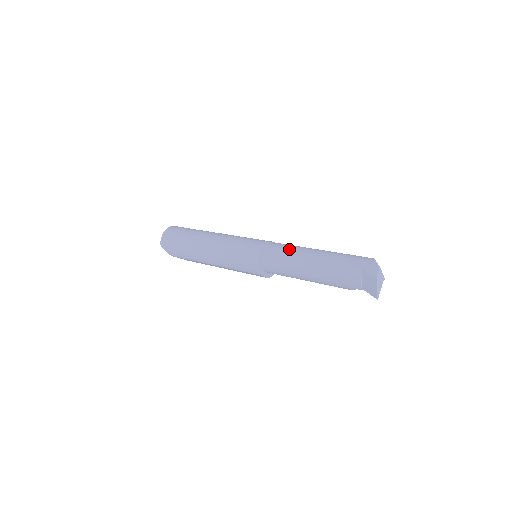
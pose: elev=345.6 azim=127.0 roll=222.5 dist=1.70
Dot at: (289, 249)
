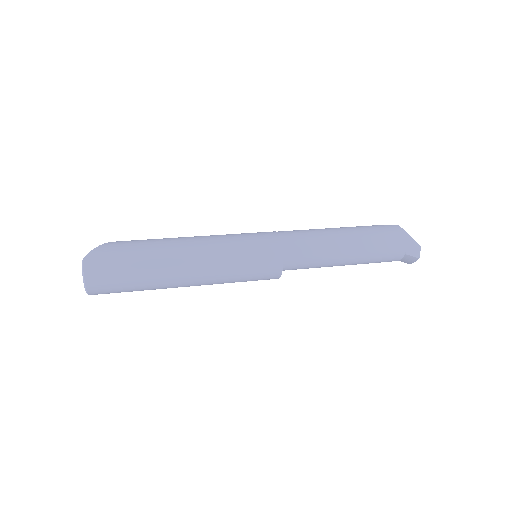
Dot at: (316, 252)
